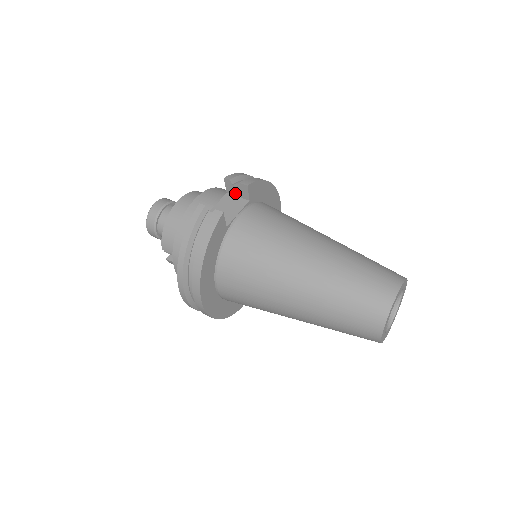
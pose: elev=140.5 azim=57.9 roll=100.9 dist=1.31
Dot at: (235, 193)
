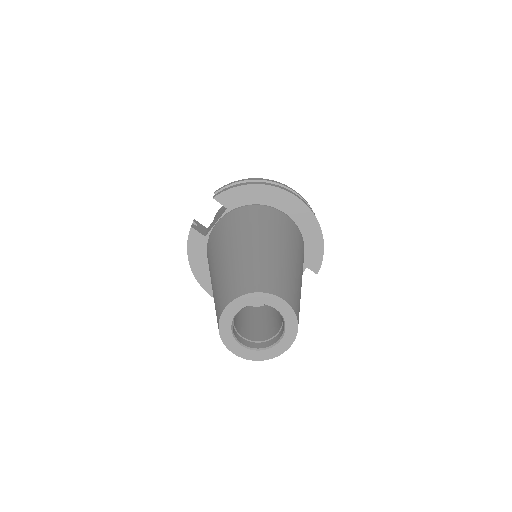
Dot at: occluded
